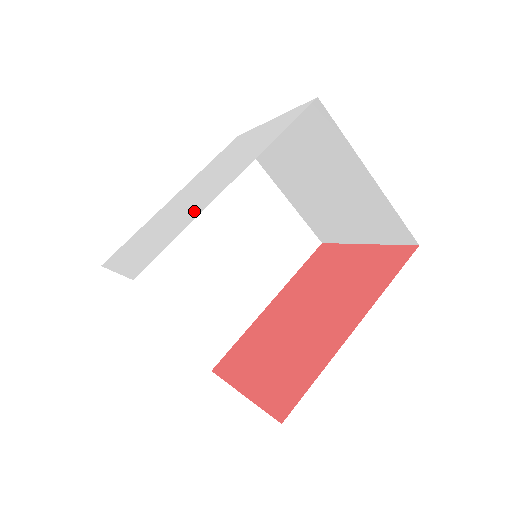
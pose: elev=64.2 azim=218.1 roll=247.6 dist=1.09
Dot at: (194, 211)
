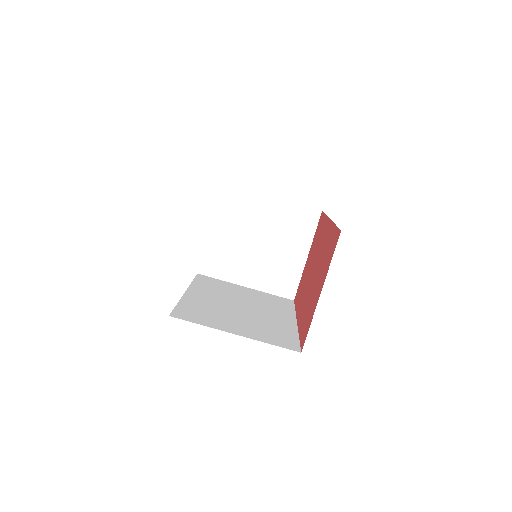
Dot at: occluded
